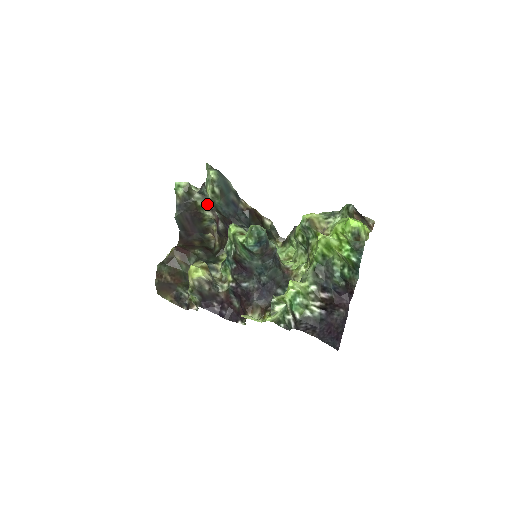
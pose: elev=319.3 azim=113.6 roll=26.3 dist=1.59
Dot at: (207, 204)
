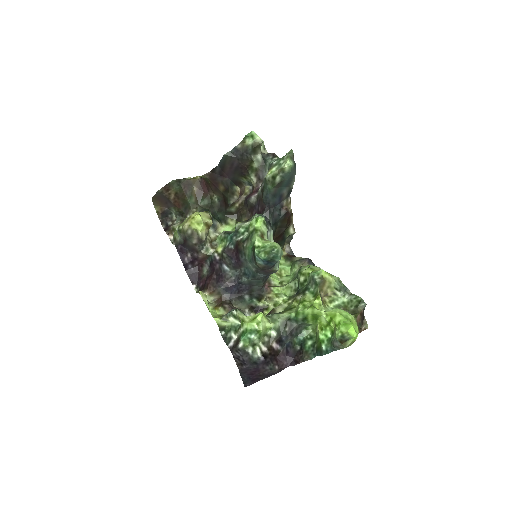
Dot at: (260, 171)
